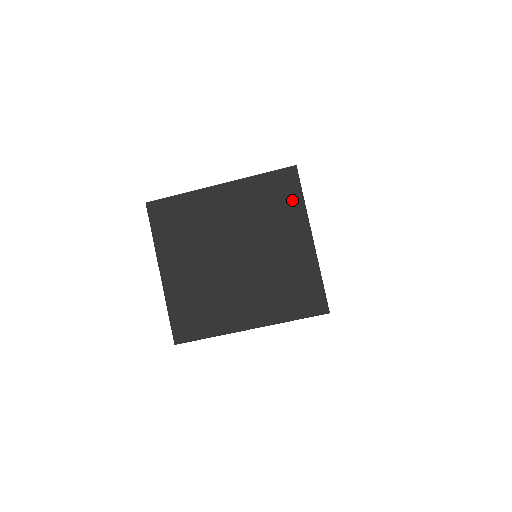
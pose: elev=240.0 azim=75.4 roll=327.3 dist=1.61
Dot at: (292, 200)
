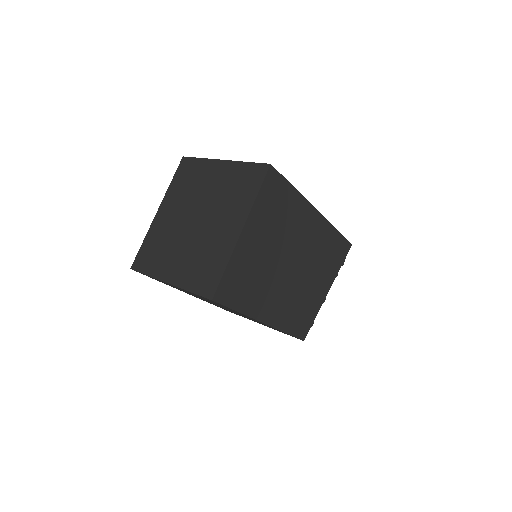
Dot at: (196, 166)
